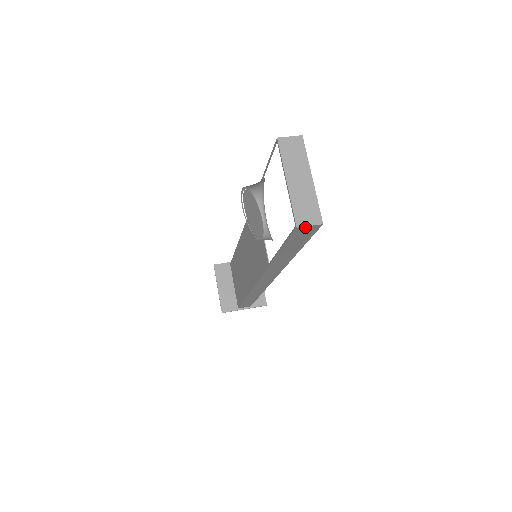
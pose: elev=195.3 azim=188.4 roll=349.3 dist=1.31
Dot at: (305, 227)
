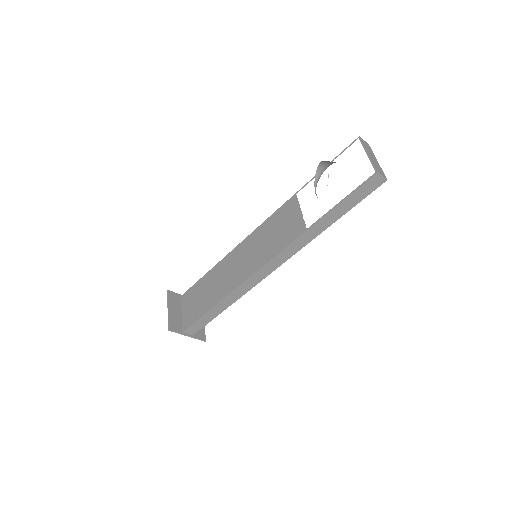
Dot at: (379, 176)
